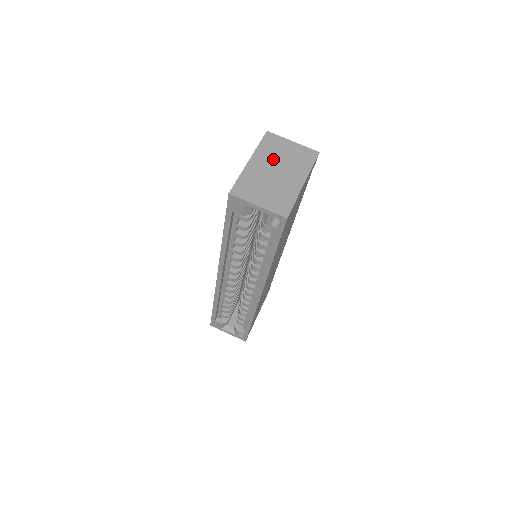
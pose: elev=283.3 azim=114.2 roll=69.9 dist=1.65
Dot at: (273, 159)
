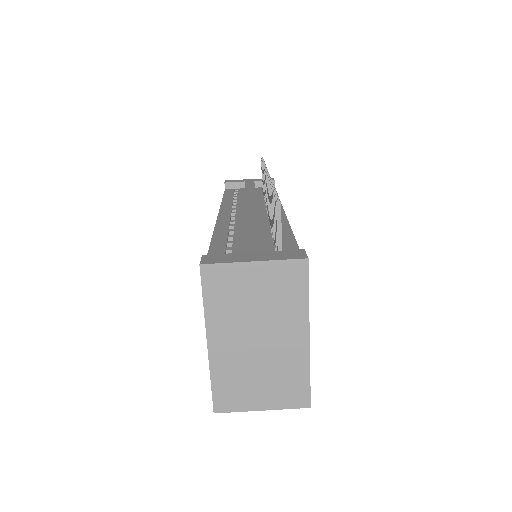
Dot at: (241, 320)
